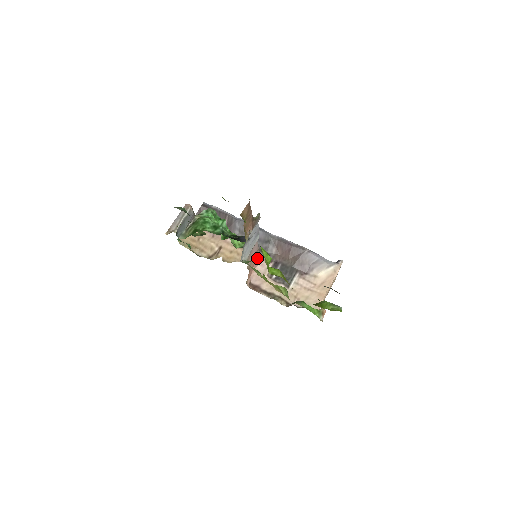
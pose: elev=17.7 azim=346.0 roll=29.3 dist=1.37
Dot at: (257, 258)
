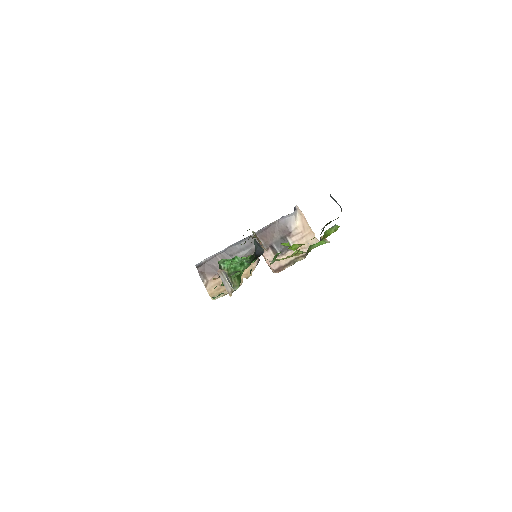
Dot at: (262, 255)
